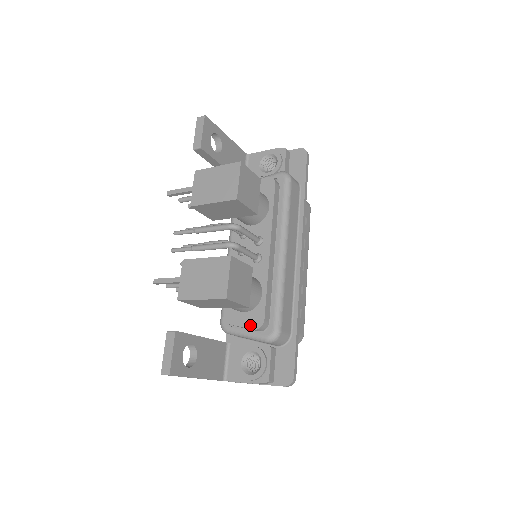
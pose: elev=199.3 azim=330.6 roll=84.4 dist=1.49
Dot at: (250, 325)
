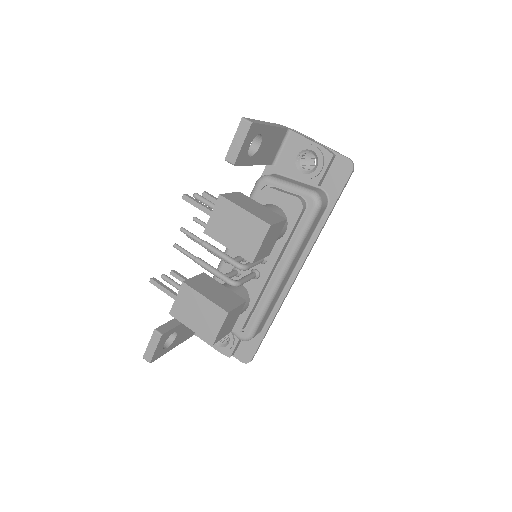
Dot at: occluded
